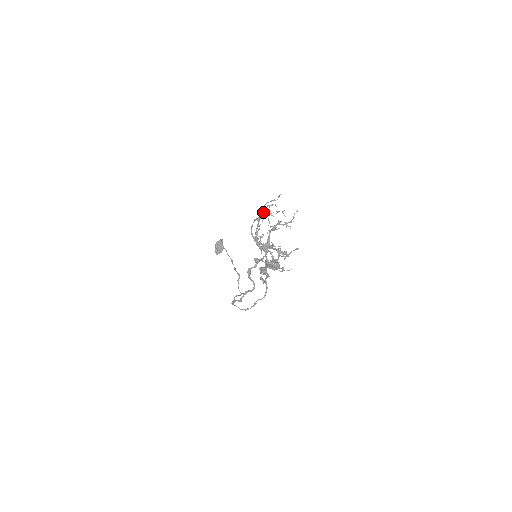
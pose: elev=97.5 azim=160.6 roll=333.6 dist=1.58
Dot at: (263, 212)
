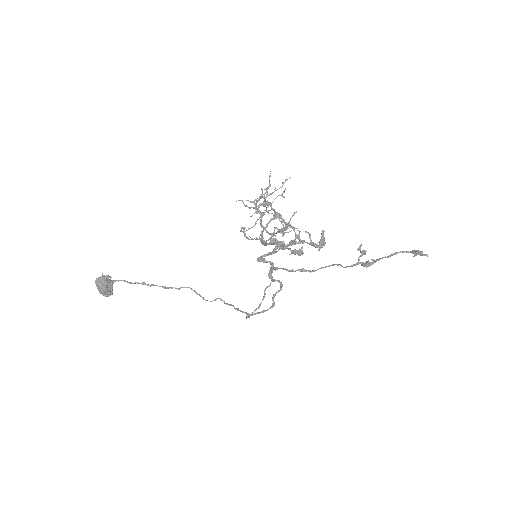
Dot at: occluded
